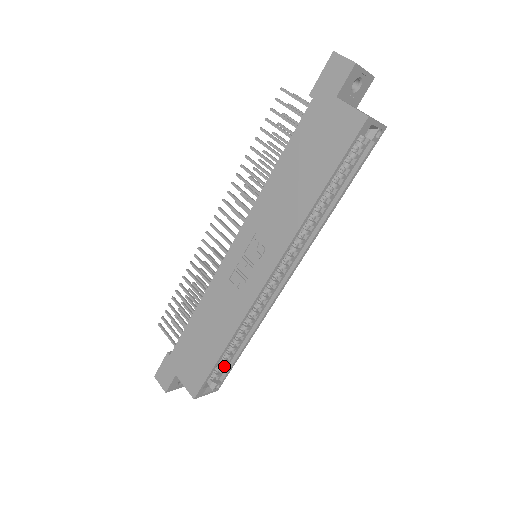
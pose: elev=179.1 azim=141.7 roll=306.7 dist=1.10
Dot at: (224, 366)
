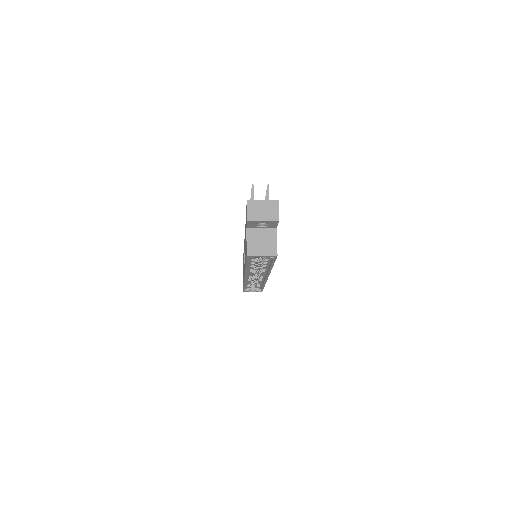
Dot at: occluded
